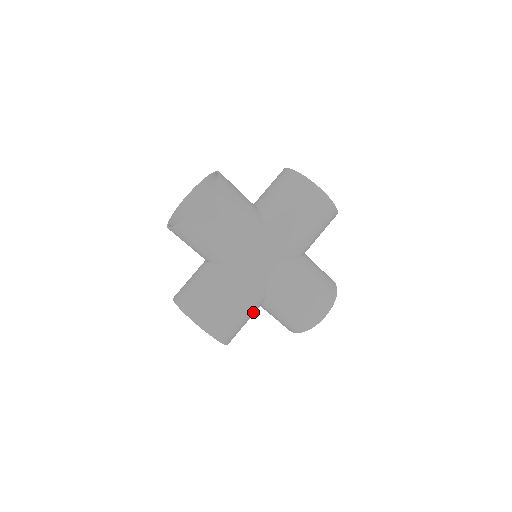
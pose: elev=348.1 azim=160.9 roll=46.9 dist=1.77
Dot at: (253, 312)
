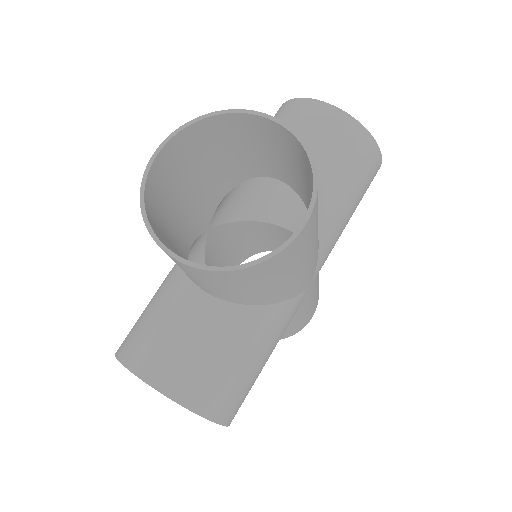
Dot at: occluded
